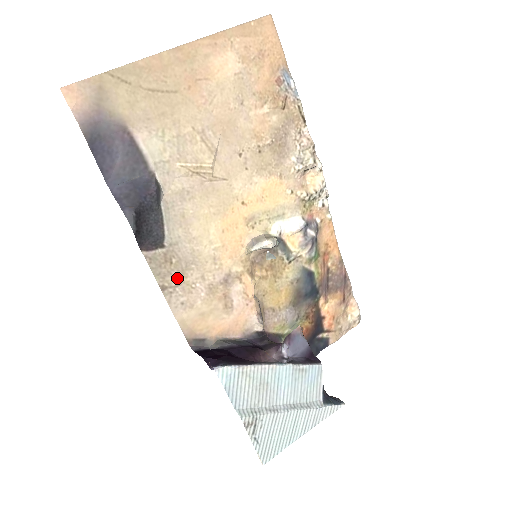
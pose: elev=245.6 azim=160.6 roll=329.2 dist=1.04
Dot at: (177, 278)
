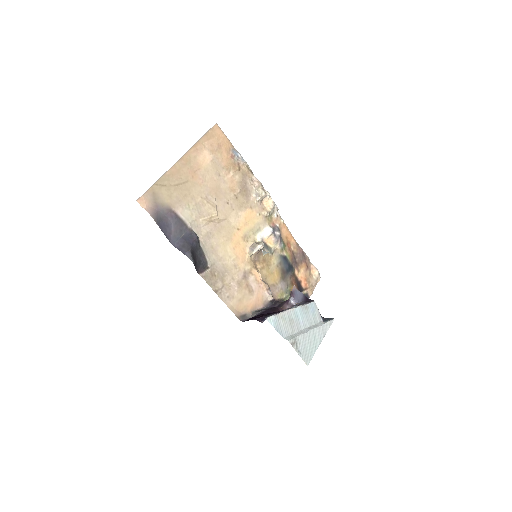
Dot at: (221, 283)
